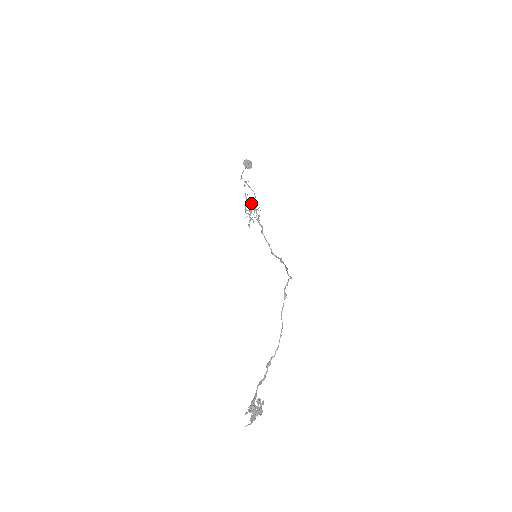
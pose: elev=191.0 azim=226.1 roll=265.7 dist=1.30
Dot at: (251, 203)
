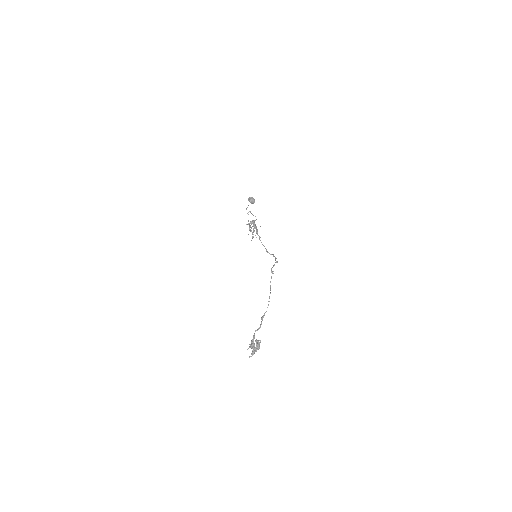
Dot at: (253, 224)
